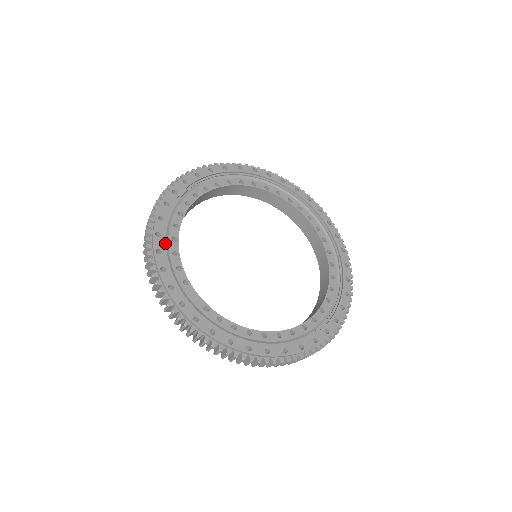
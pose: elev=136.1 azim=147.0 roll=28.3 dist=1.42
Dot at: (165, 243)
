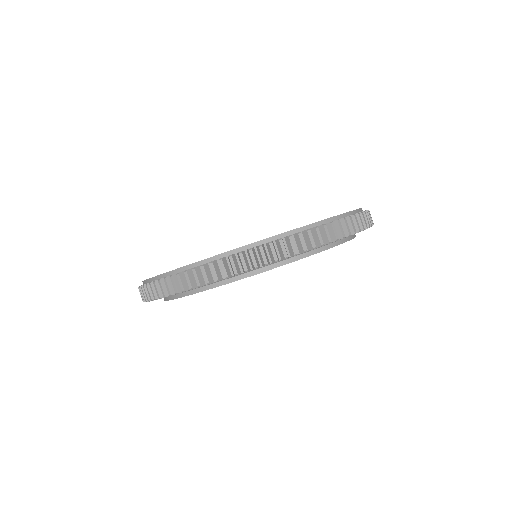
Dot at: occluded
